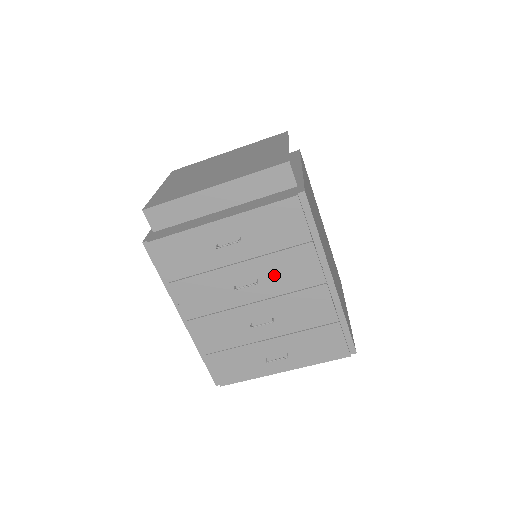
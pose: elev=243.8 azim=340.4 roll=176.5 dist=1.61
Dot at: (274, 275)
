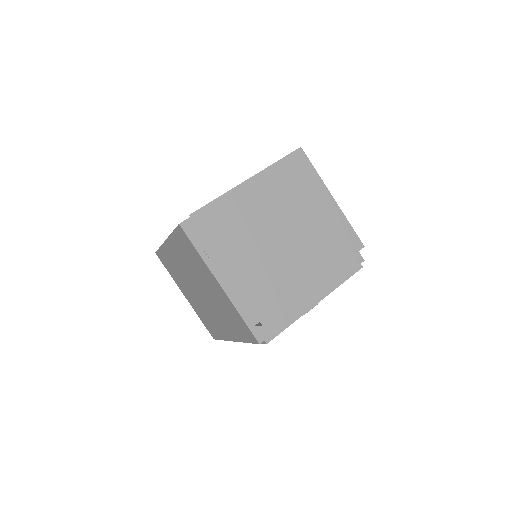
Dot at: occluded
